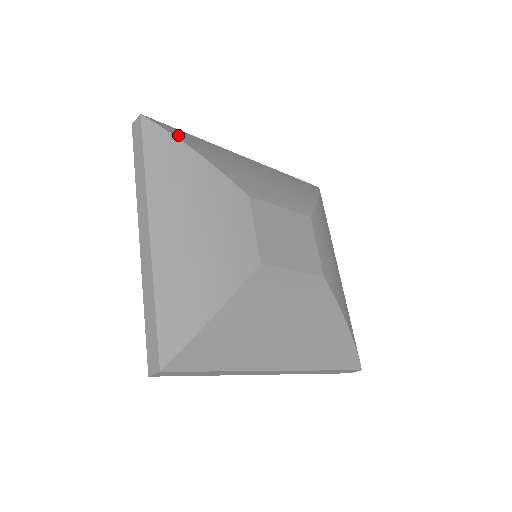
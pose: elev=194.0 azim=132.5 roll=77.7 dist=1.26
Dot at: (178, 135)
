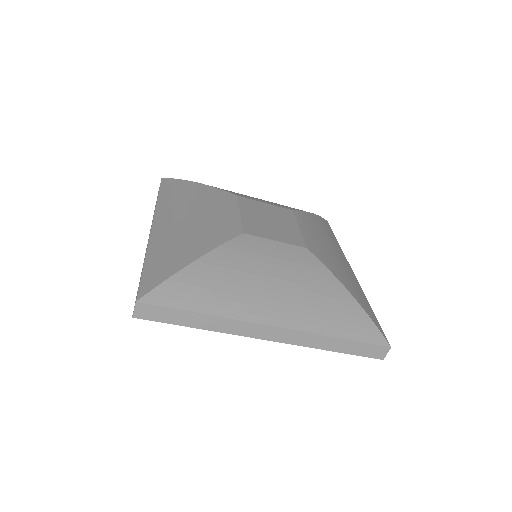
Dot at: (167, 272)
